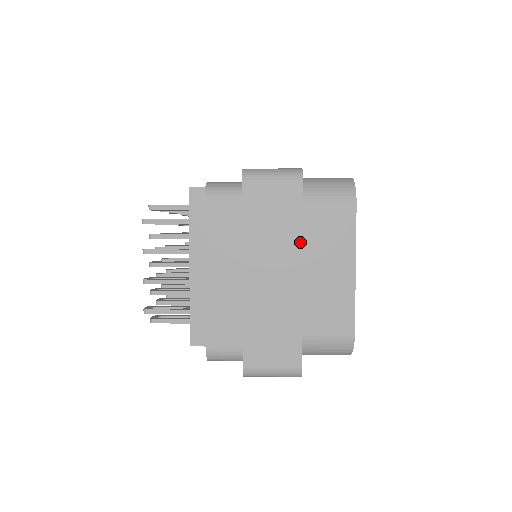
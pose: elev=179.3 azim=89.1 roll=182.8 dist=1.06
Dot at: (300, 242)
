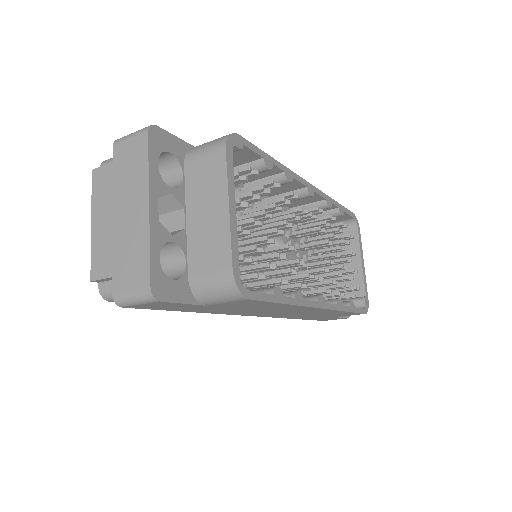
Dot at: (147, 180)
